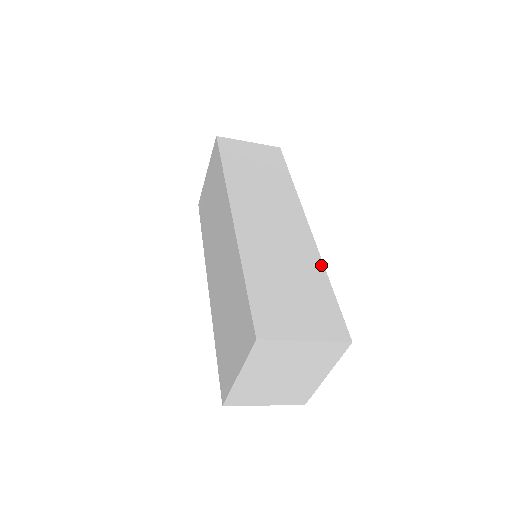
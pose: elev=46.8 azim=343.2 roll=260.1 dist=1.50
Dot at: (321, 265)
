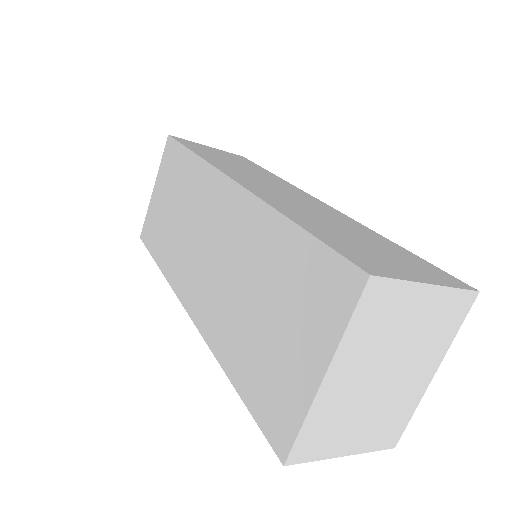
Dot at: (369, 229)
